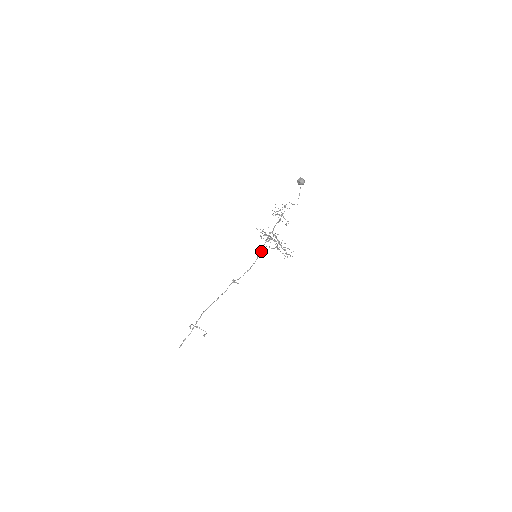
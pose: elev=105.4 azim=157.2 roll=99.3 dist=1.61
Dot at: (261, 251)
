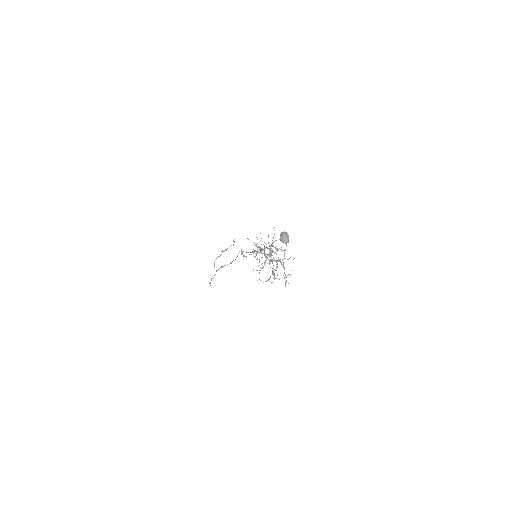
Dot at: (261, 250)
